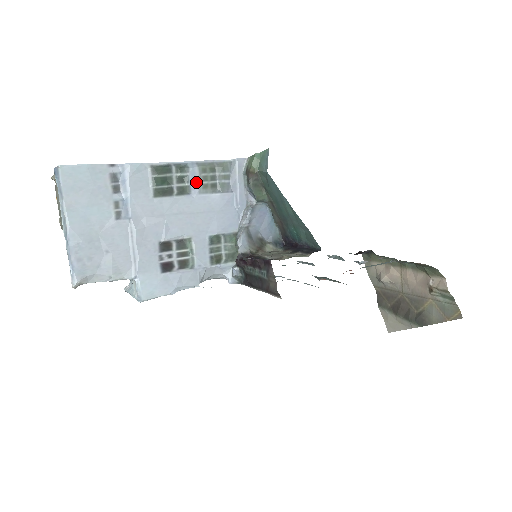
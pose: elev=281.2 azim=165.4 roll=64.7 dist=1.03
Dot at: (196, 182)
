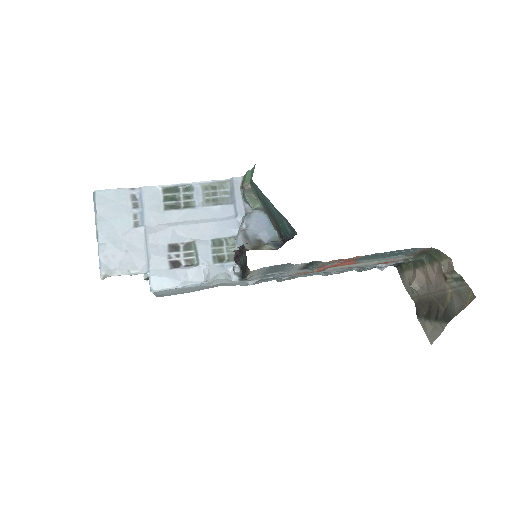
Dot at: (200, 198)
